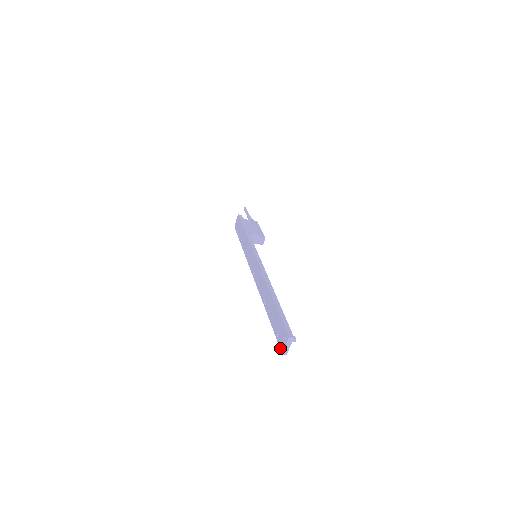
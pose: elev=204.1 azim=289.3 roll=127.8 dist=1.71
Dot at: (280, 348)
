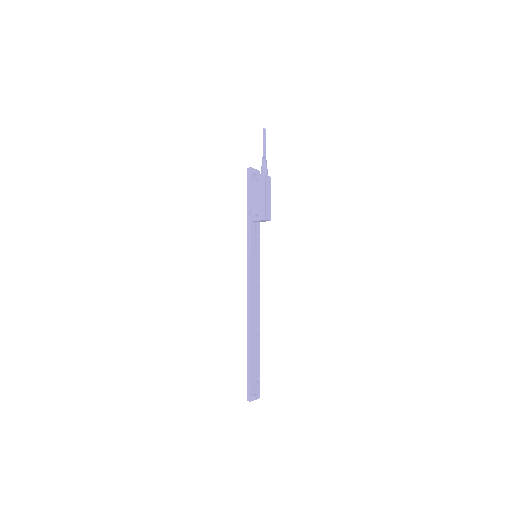
Dot at: occluded
